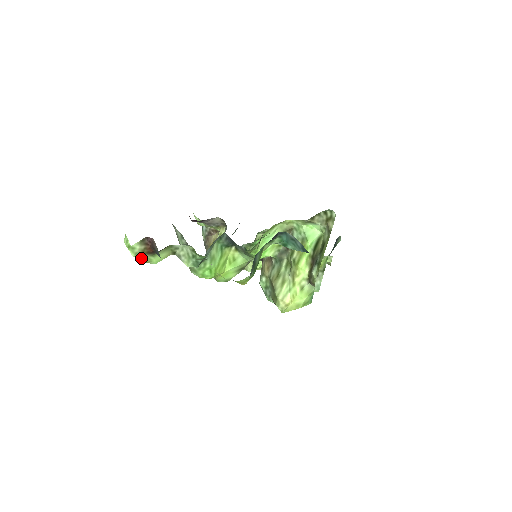
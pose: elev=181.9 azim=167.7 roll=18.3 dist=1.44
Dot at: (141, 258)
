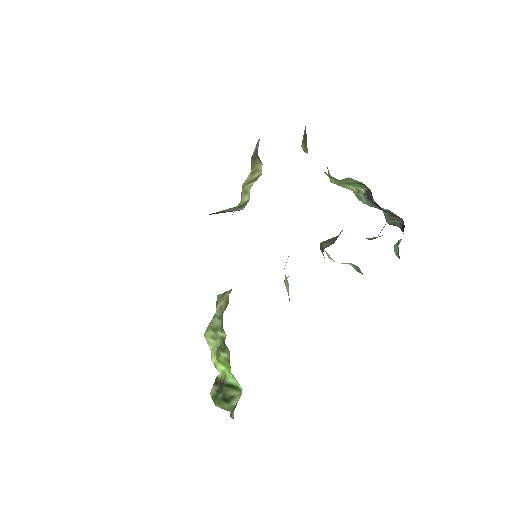
Dot at: occluded
